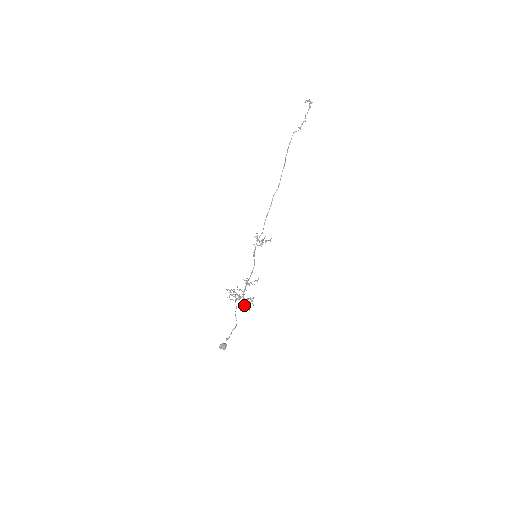
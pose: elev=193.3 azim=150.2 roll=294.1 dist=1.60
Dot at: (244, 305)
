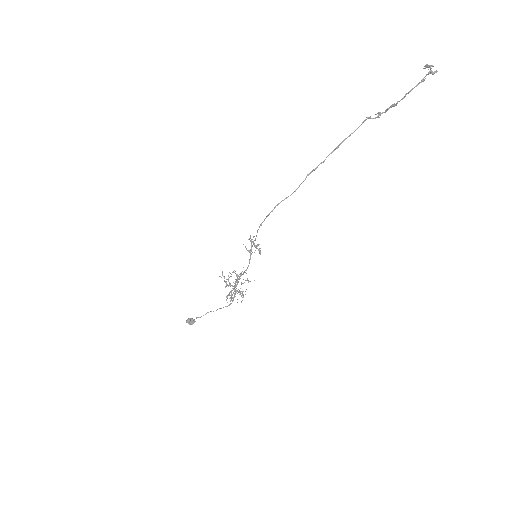
Dot at: (226, 297)
